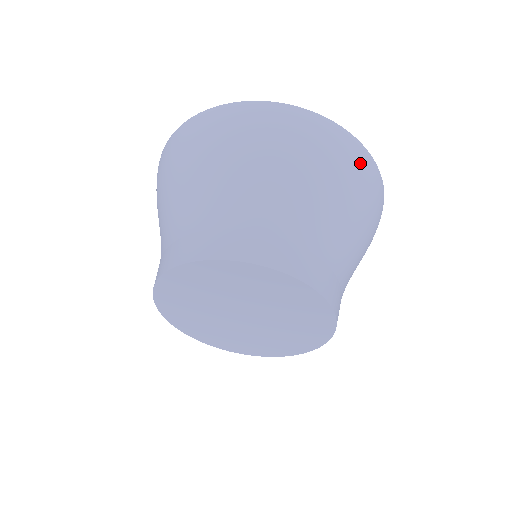
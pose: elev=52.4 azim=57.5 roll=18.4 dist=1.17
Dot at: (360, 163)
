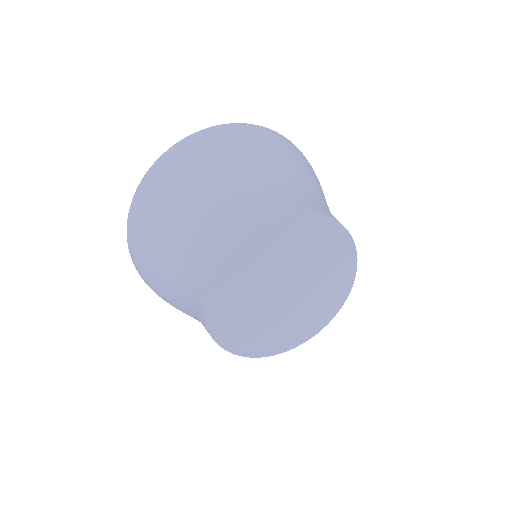
Dot at: occluded
